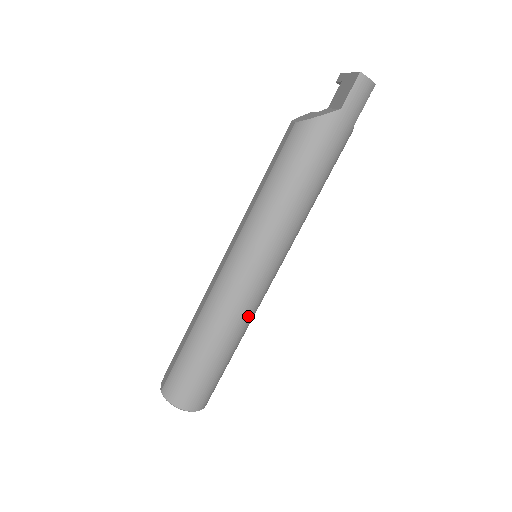
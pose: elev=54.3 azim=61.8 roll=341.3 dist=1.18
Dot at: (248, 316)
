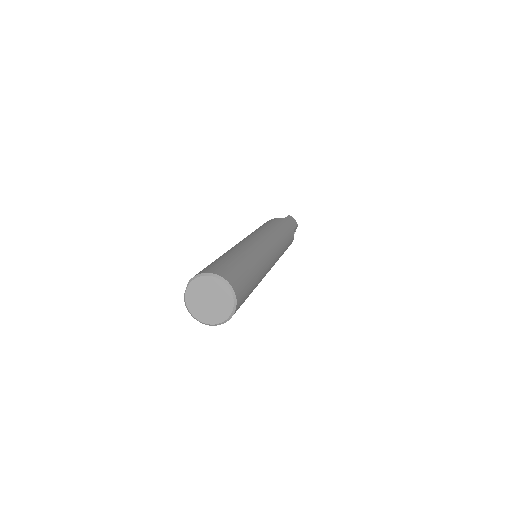
Dot at: (262, 256)
